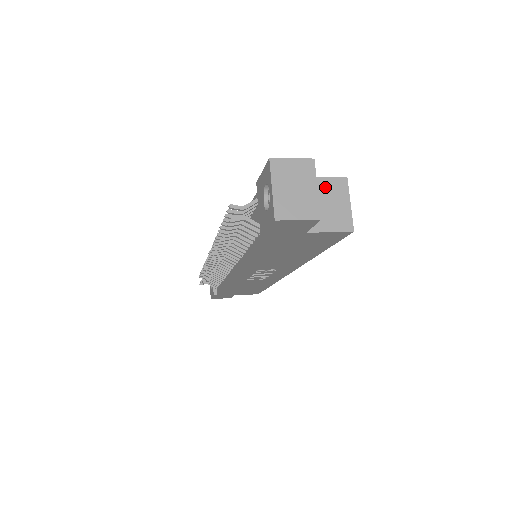
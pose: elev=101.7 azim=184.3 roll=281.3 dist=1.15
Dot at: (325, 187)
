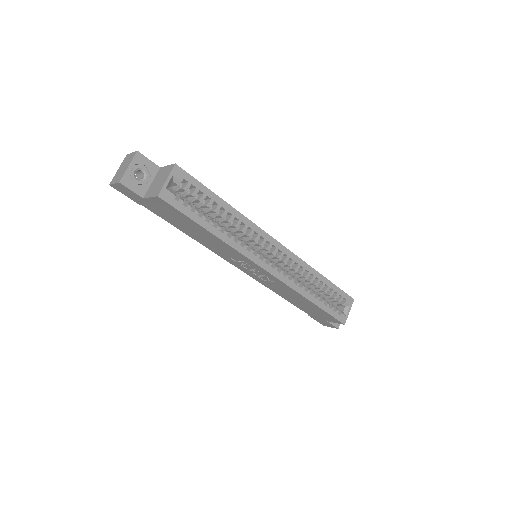
Dot at: (164, 171)
